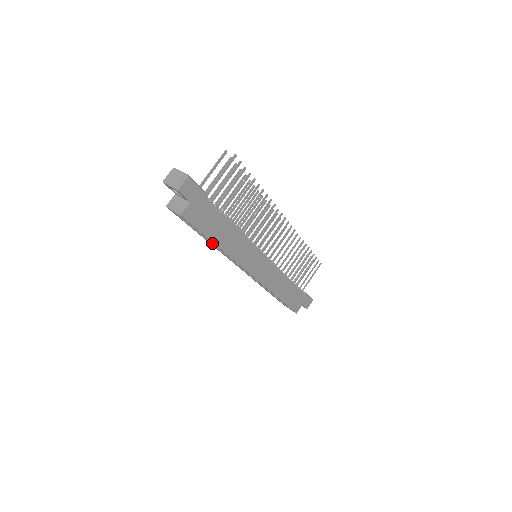
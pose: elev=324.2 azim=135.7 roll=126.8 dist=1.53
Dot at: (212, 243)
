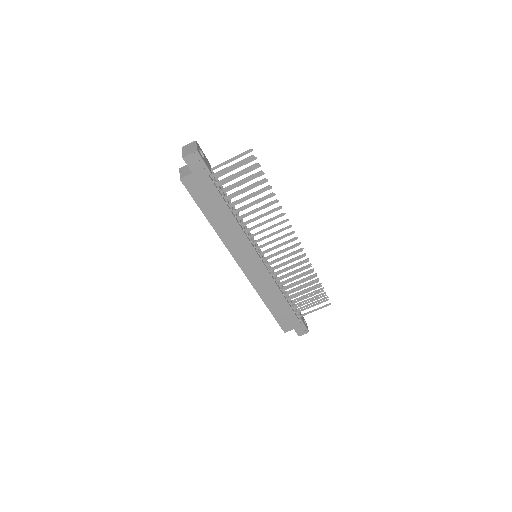
Dot at: occluded
